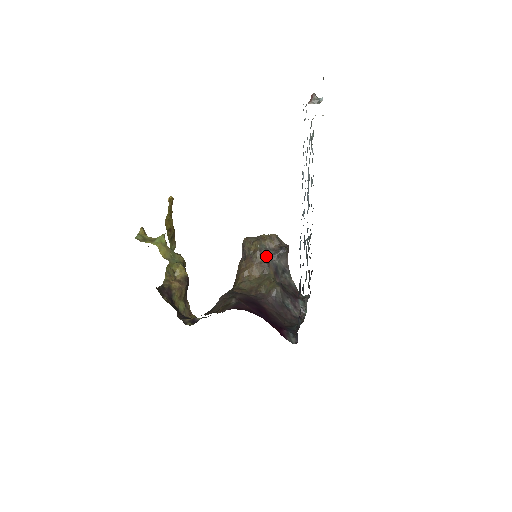
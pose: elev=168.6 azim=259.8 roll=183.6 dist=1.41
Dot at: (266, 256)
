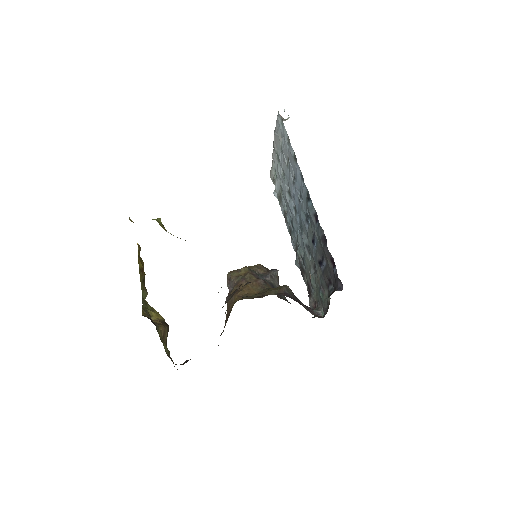
Dot at: (259, 277)
